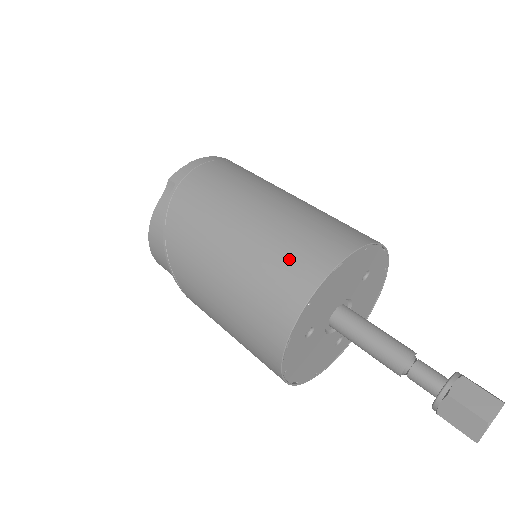
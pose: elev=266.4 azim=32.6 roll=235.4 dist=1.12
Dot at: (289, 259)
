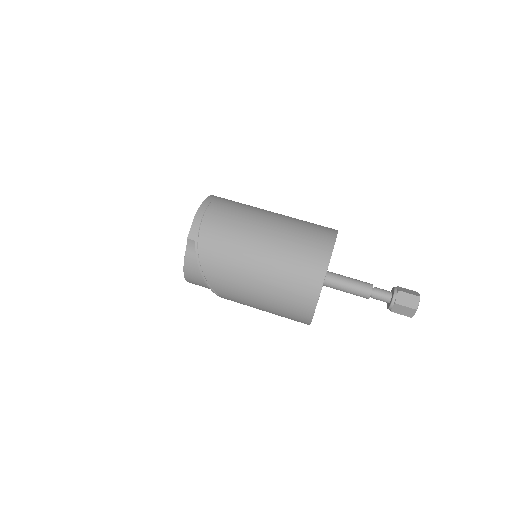
Dot at: (299, 272)
